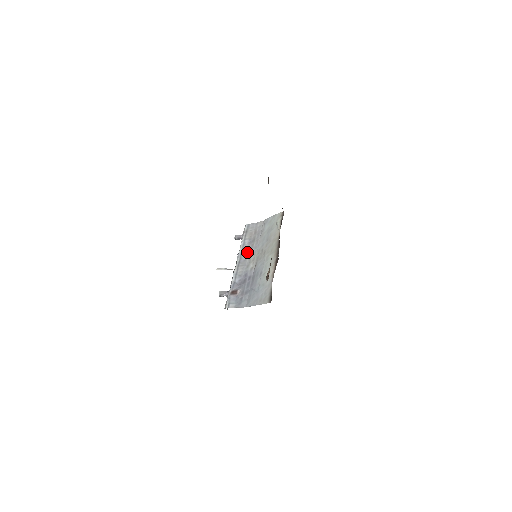
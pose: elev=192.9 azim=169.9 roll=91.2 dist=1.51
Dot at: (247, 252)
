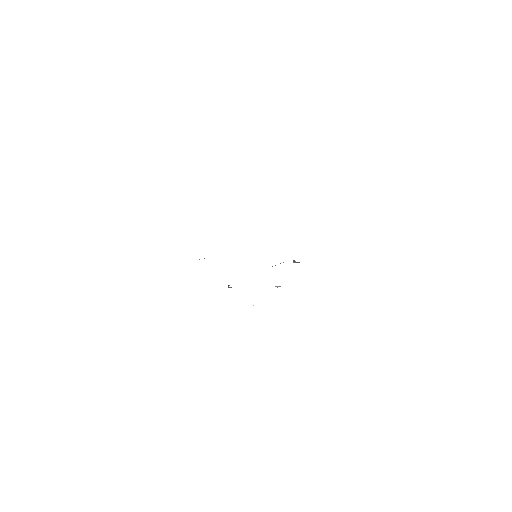
Dot at: occluded
